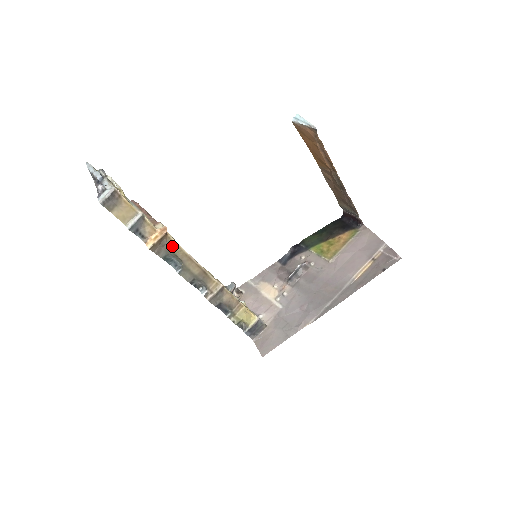
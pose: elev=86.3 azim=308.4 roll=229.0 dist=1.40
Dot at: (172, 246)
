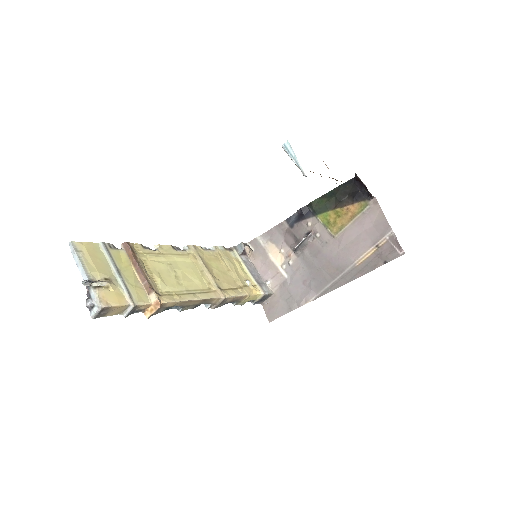
Dot at: (169, 305)
